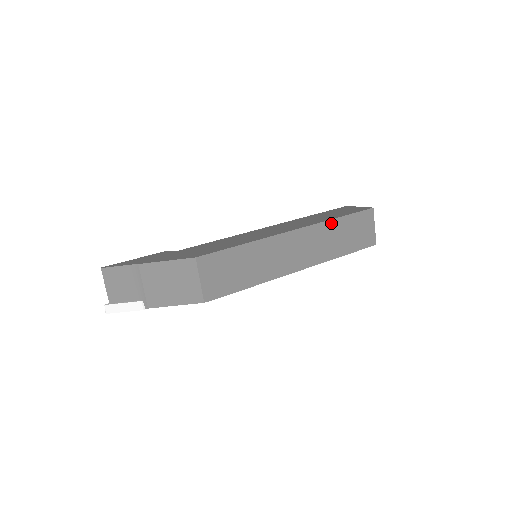
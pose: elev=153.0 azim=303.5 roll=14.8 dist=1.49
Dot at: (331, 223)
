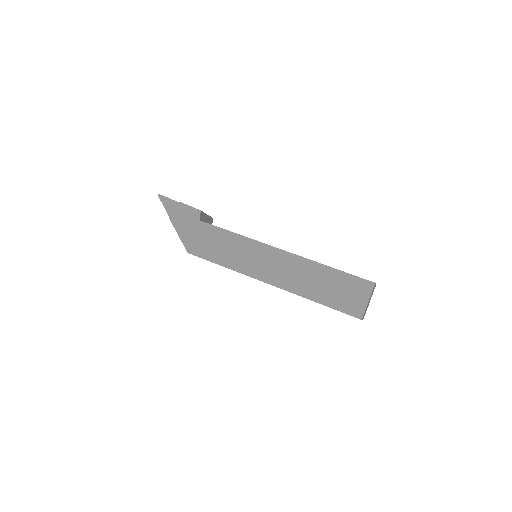
Dot at: occluded
